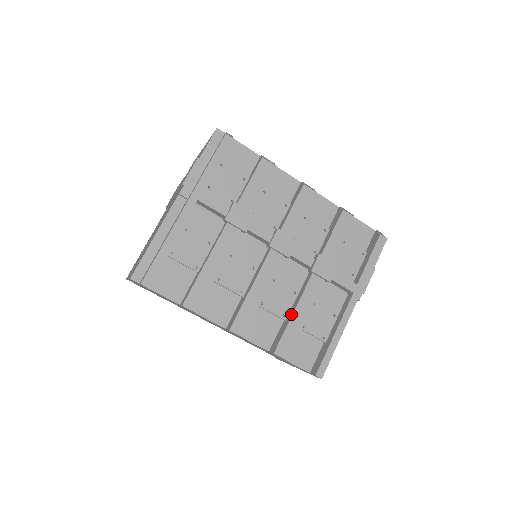
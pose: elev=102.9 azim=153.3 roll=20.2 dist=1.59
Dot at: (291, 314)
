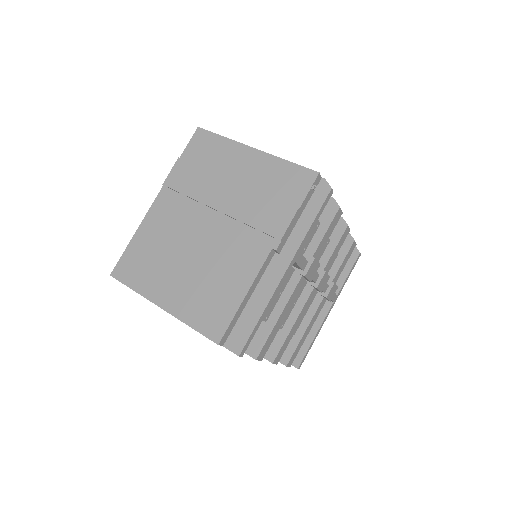
Dot at: (302, 332)
